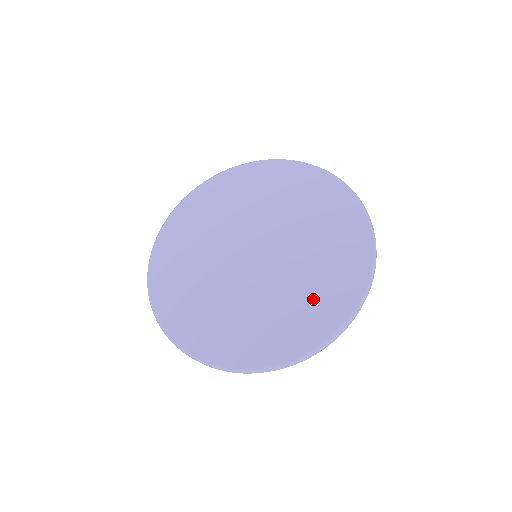
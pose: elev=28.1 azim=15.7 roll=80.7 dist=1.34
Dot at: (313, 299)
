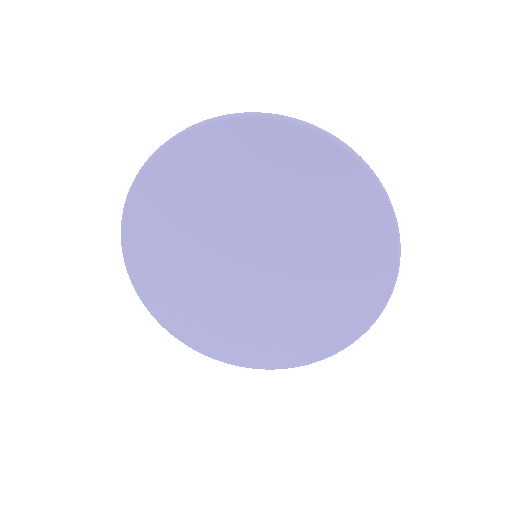
Dot at: (263, 338)
